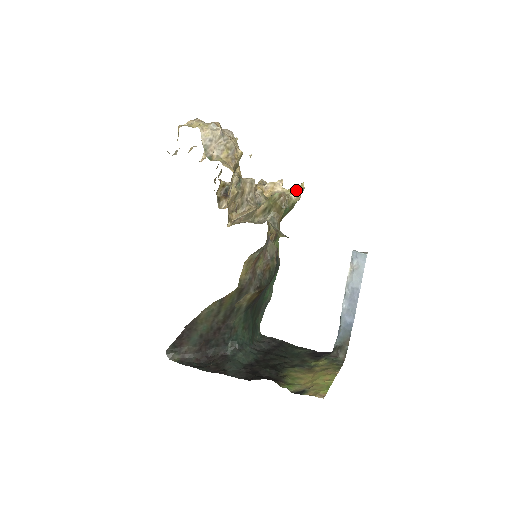
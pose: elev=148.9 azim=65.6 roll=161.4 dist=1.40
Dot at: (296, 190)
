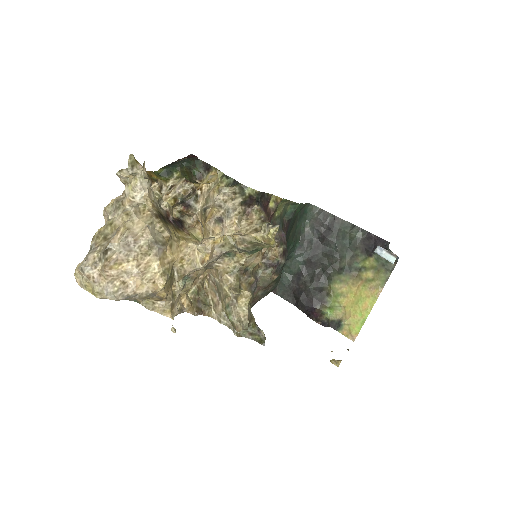
Dot at: (264, 243)
